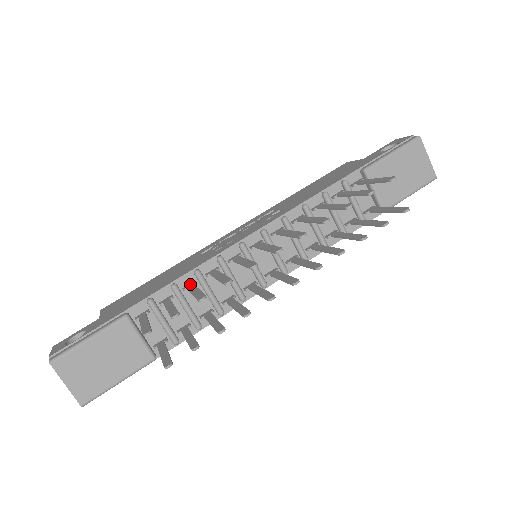
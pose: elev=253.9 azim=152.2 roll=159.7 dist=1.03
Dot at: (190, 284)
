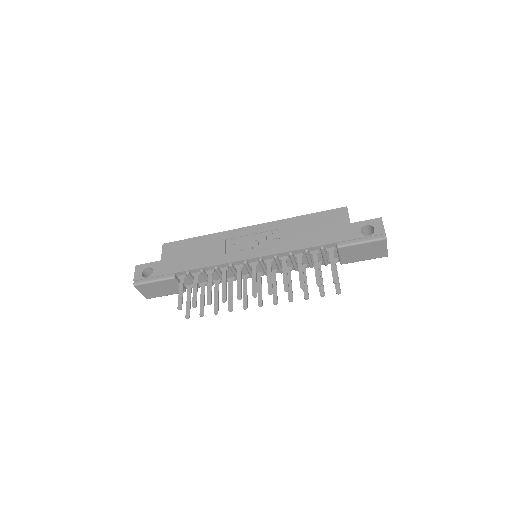
Dot at: (211, 271)
